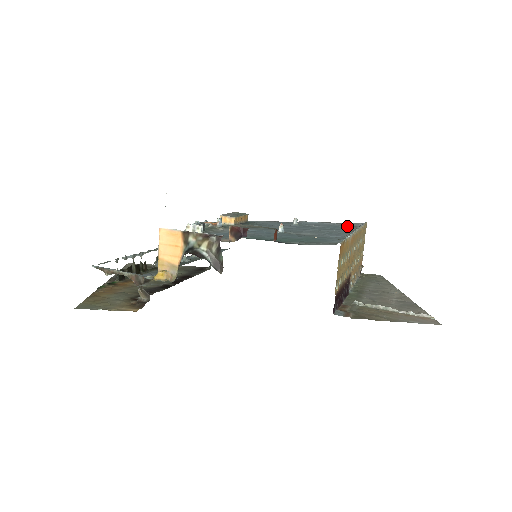
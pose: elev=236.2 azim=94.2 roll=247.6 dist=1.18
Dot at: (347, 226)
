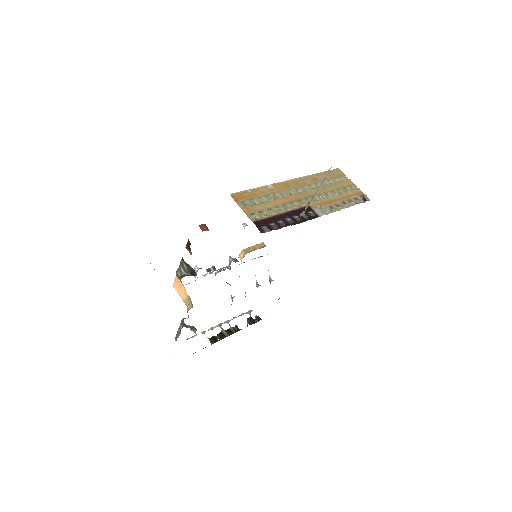
Dot at: occluded
